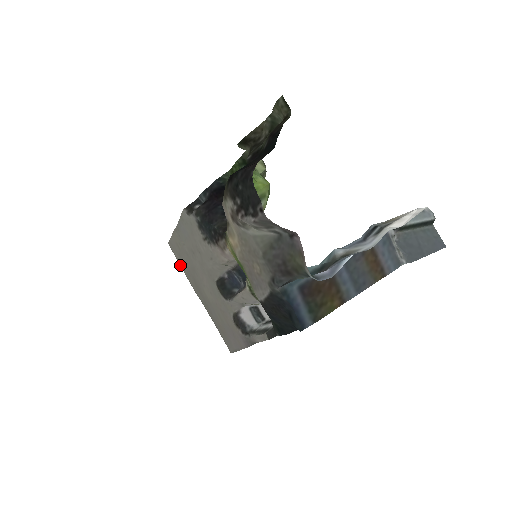
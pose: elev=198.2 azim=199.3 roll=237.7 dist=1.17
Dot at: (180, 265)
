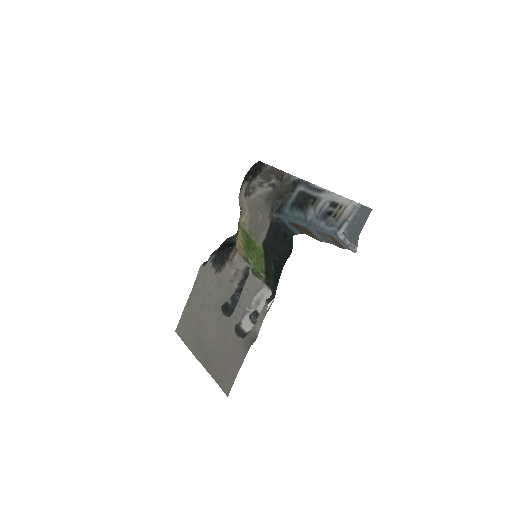
Dot at: (184, 342)
